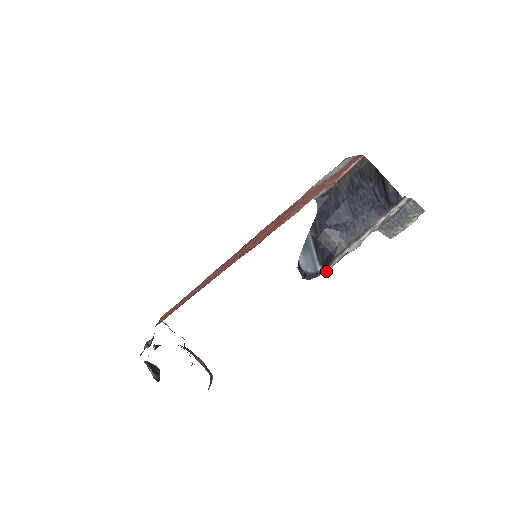
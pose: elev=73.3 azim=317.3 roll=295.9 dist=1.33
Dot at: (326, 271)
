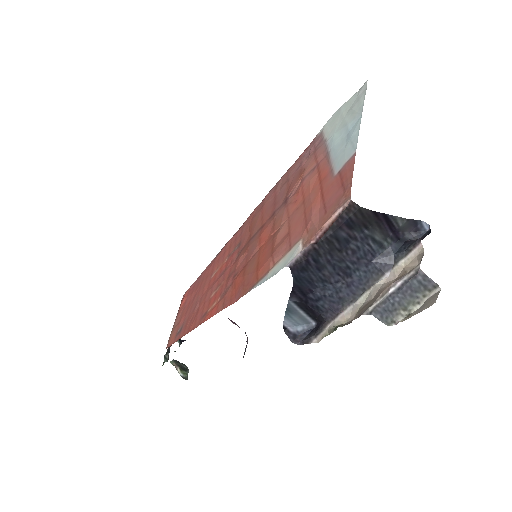
Dot at: (316, 340)
